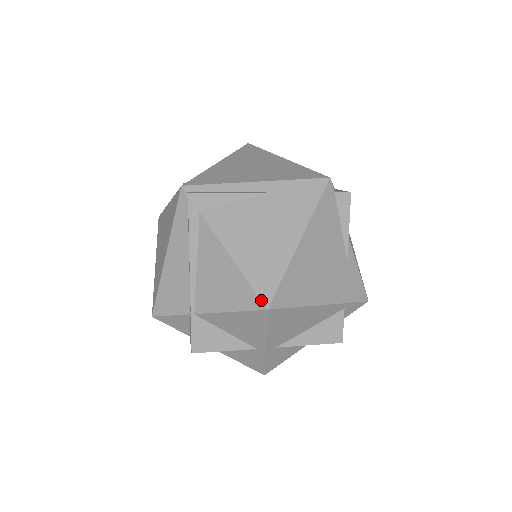
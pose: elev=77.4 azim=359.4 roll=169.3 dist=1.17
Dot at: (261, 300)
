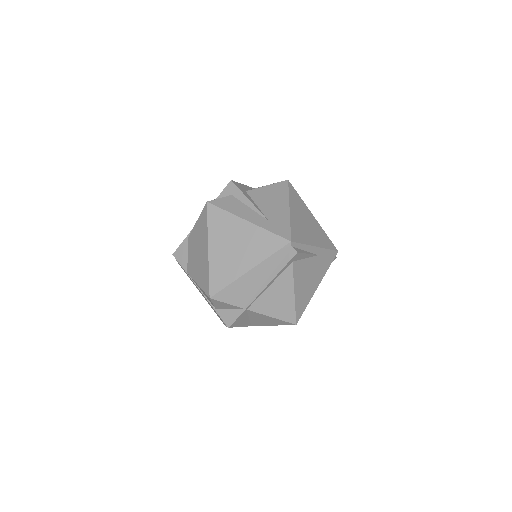
Dot at: (296, 319)
